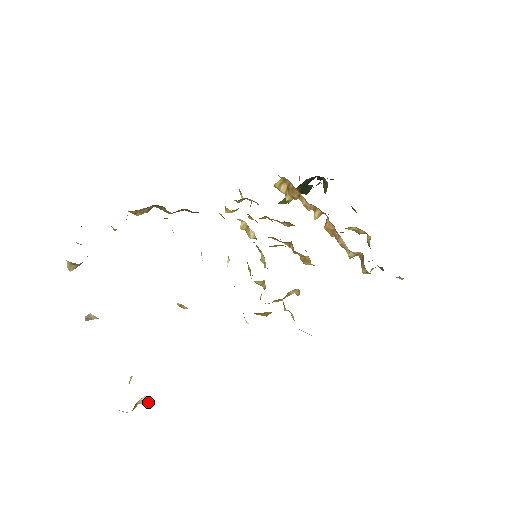
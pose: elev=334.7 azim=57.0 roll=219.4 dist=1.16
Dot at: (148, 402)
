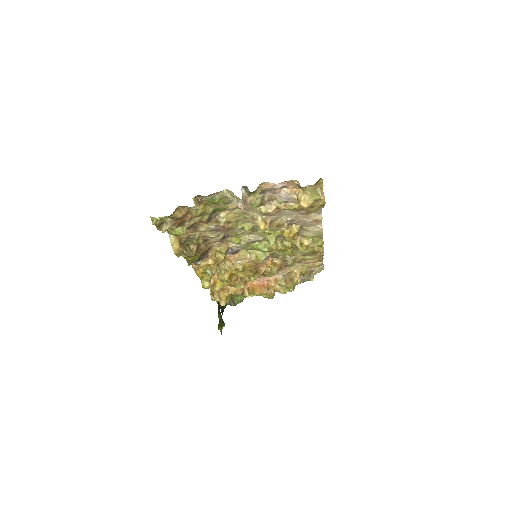
Dot at: occluded
